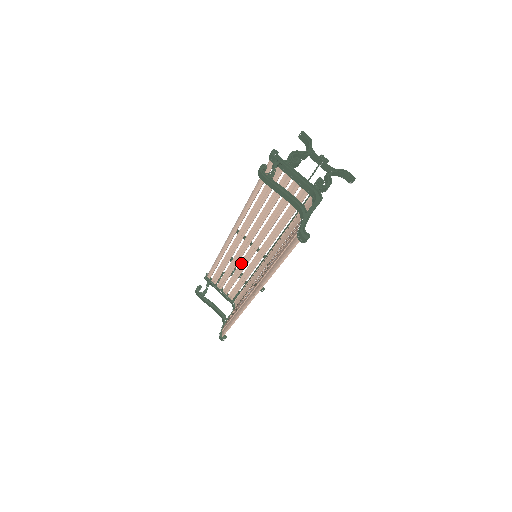
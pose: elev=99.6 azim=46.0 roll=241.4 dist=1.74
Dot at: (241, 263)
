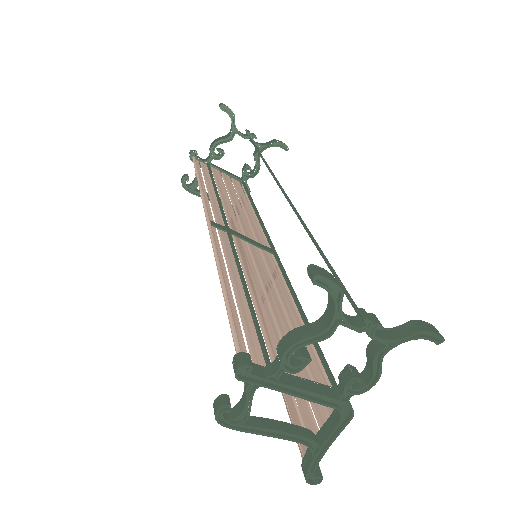
Dot at: (237, 216)
